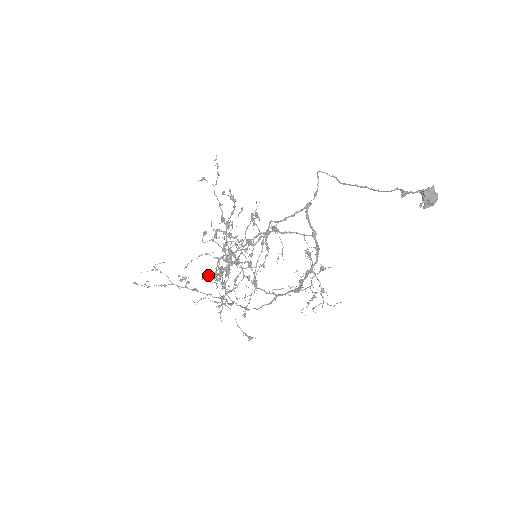
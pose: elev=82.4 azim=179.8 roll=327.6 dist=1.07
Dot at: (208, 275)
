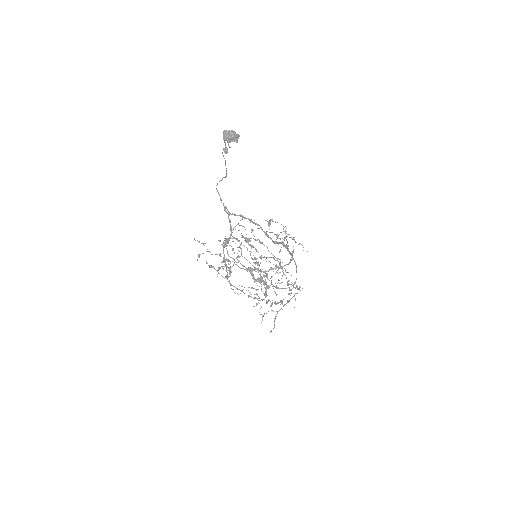
Dot at: (262, 291)
